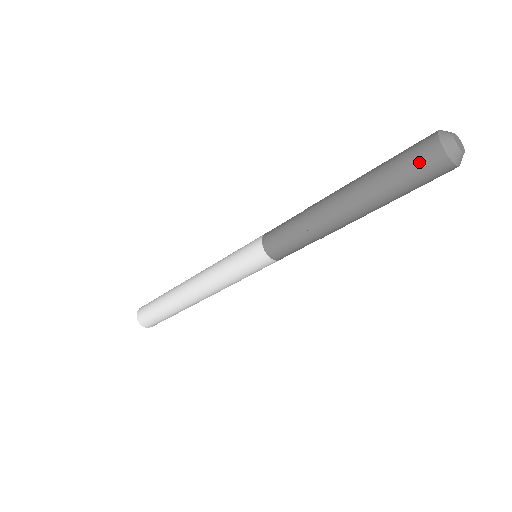
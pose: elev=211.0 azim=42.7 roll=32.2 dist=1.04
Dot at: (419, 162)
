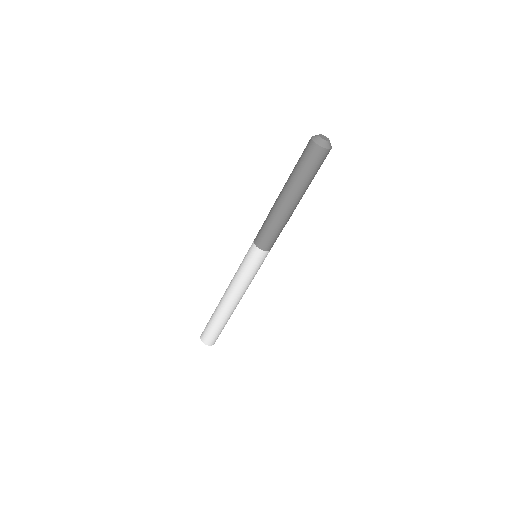
Dot at: (305, 152)
